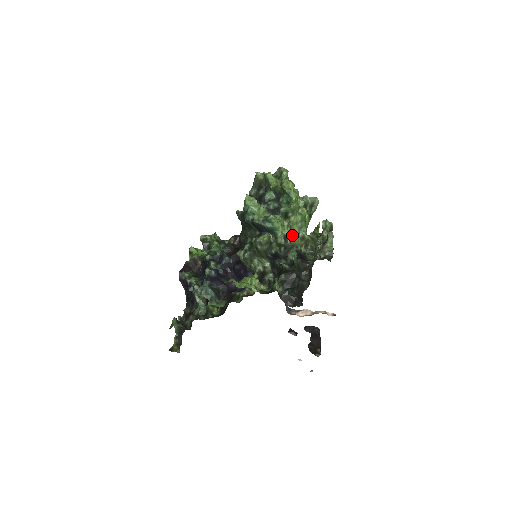
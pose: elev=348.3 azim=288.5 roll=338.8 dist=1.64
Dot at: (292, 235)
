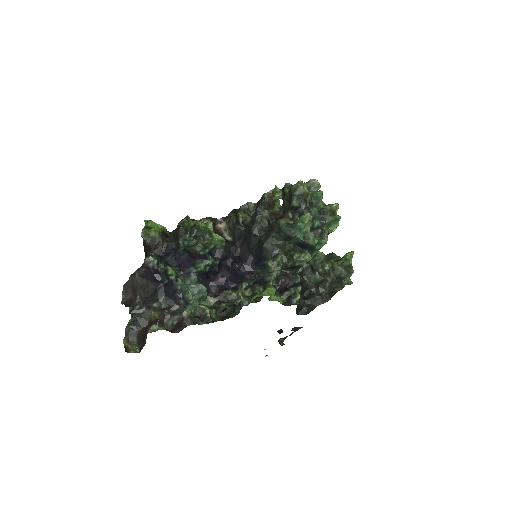
Dot at: occluded
